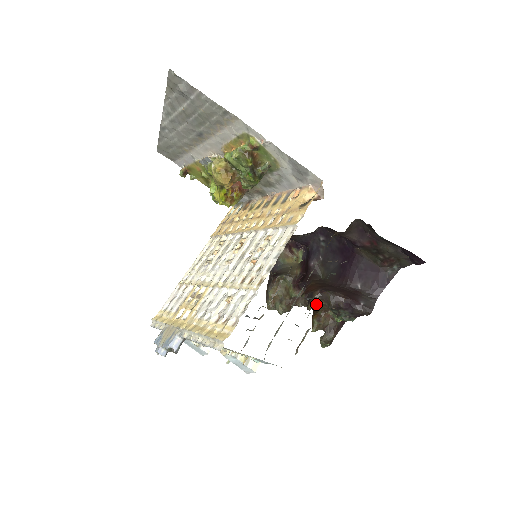
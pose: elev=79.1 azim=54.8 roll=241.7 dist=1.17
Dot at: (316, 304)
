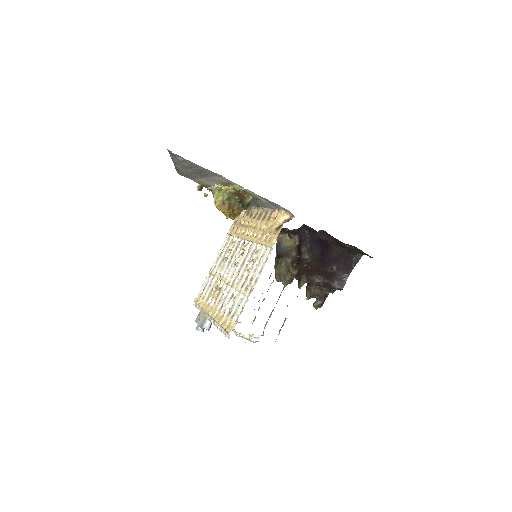
Dot at: occluded
